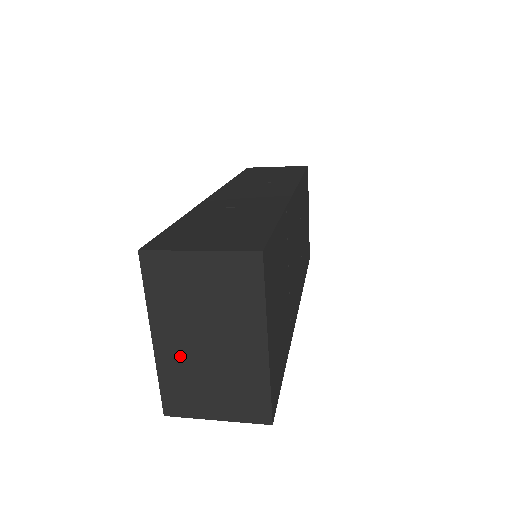
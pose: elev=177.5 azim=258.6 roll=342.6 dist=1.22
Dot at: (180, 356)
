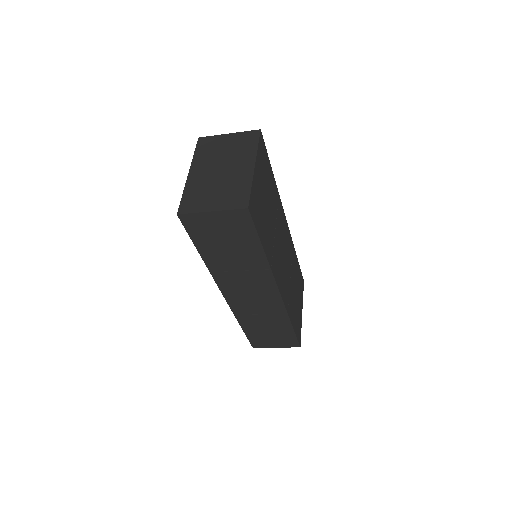
Dot at: (202, 179)
